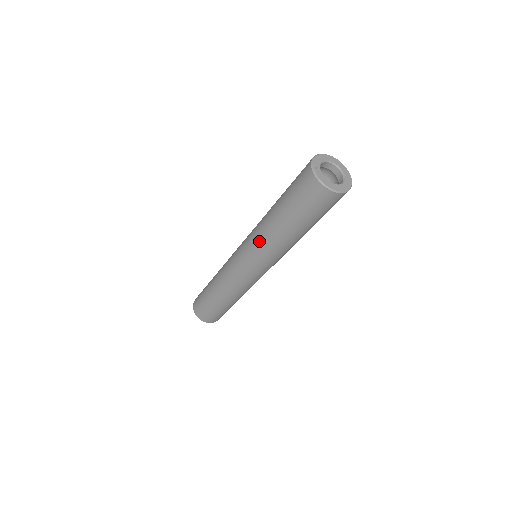
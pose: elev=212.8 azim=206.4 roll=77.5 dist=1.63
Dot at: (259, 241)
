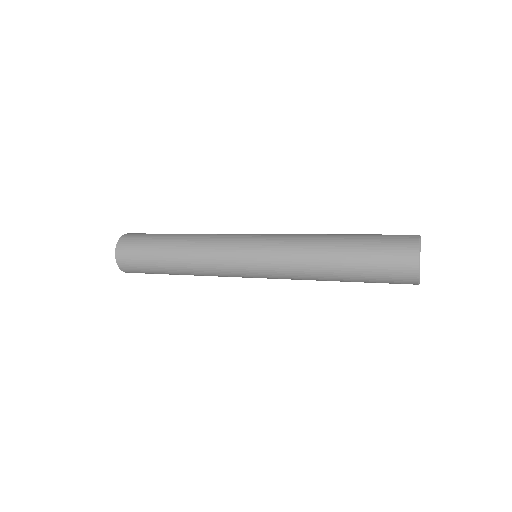
Dot at: (293, 254)
